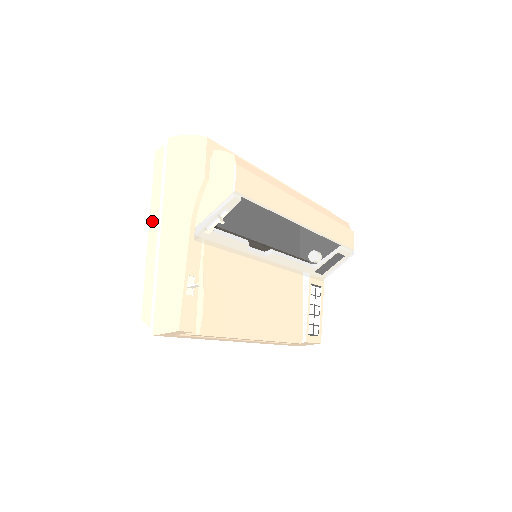
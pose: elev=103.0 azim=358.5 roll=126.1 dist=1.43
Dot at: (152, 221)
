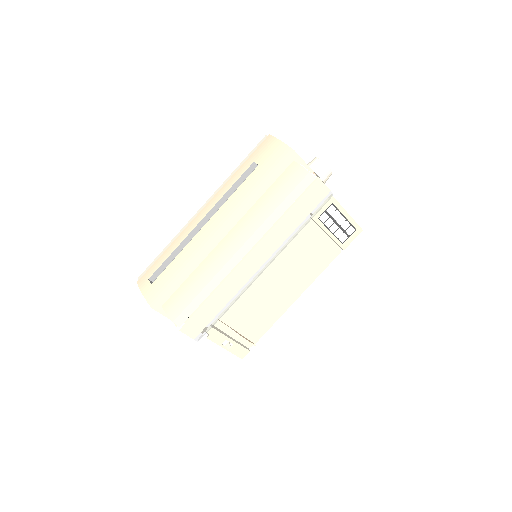
Dot at: occluded
